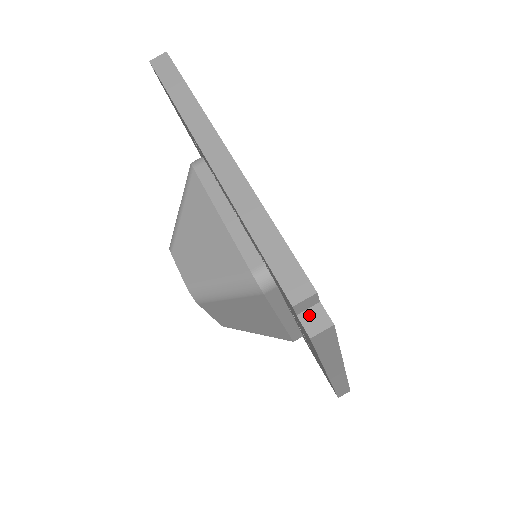
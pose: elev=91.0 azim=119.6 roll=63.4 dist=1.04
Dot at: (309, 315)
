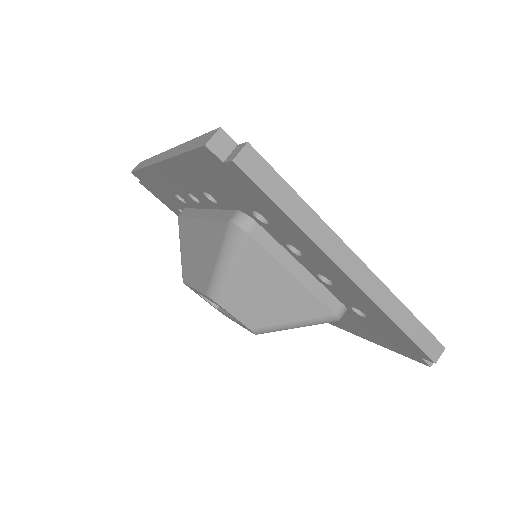
Dot at: occluded
